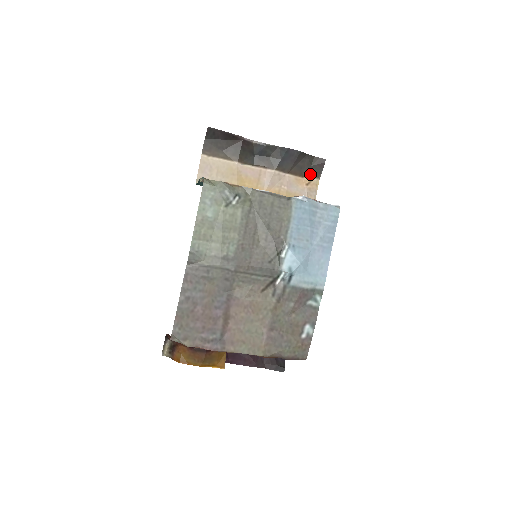
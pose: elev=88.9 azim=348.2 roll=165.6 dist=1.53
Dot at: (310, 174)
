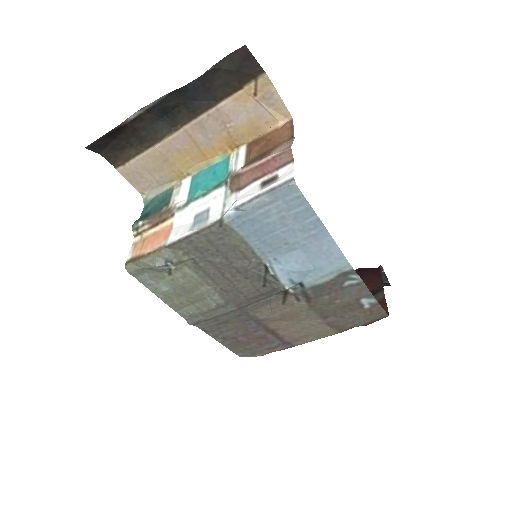
Dot at: (246, 78)
